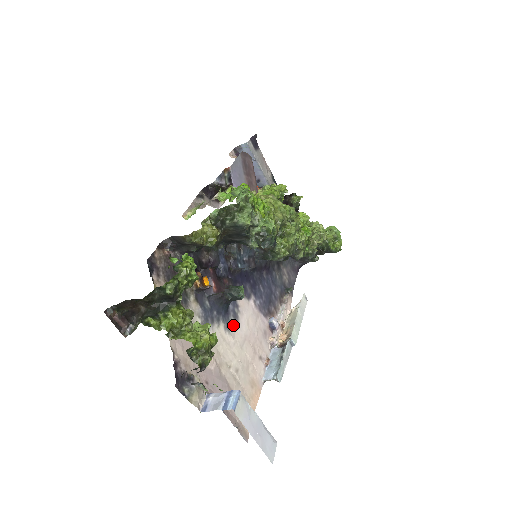
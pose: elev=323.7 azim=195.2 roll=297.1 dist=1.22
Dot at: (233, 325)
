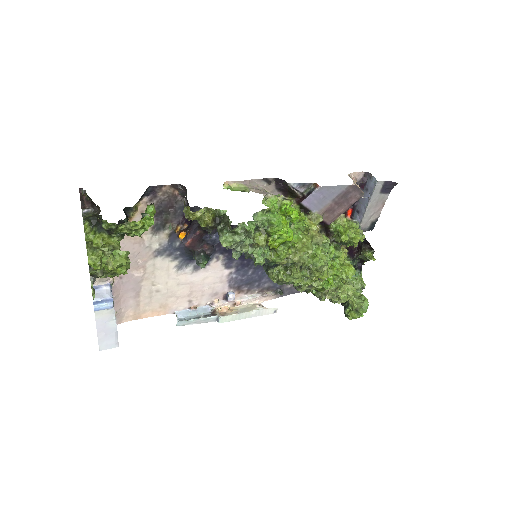
Dot at: (187, 270)
